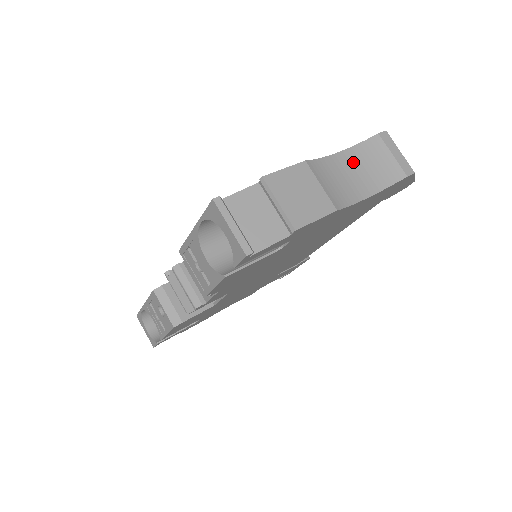
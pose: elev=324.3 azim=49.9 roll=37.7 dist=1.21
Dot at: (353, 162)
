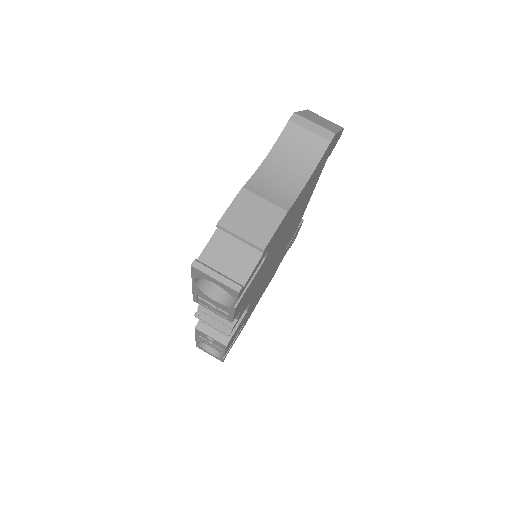
Dot at: (281, 158)
